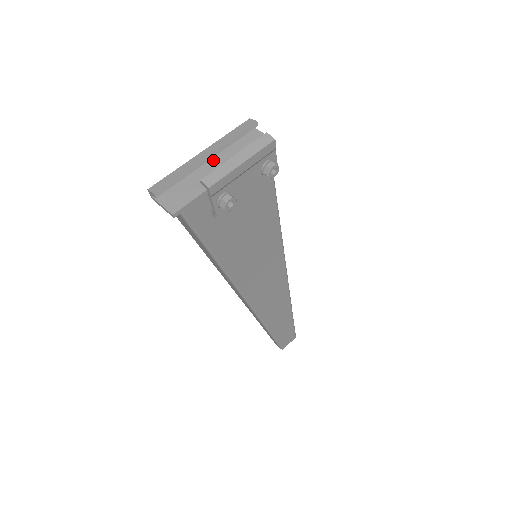
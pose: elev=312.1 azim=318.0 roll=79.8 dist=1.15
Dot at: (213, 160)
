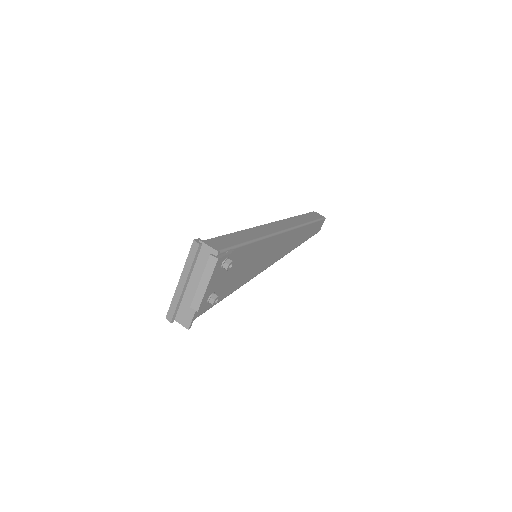
Dot at: (189, 279)
